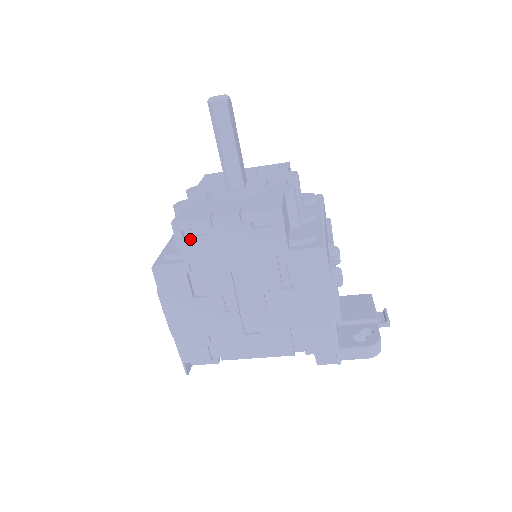
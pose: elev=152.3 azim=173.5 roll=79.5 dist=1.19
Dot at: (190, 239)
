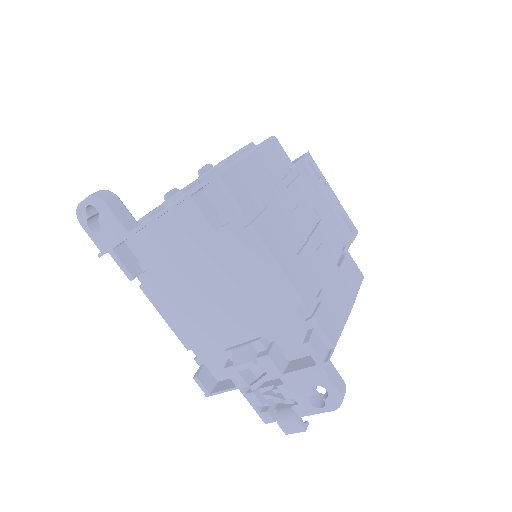
Dot at: (310, 168)
